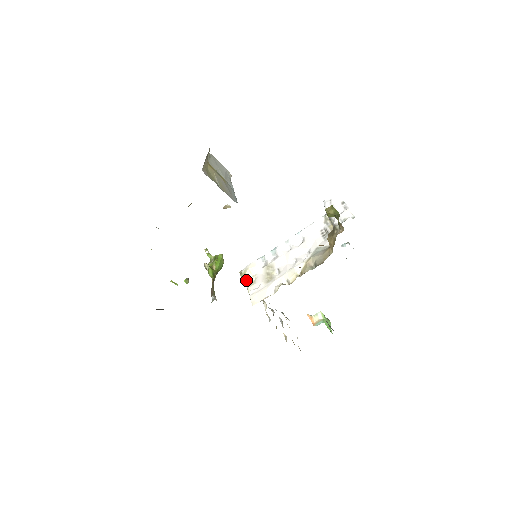
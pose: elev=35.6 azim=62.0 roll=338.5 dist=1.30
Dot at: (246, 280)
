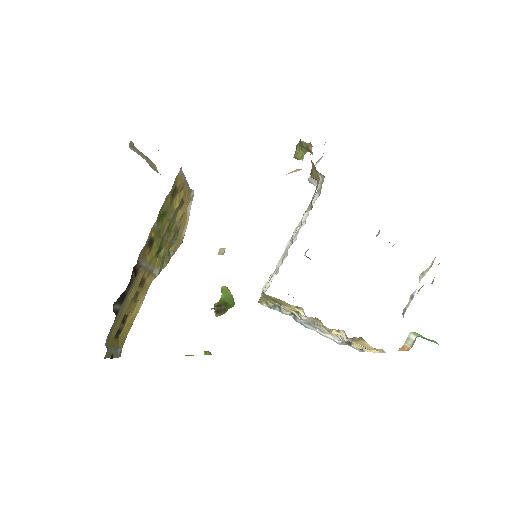
Dot at: (262, 296)
